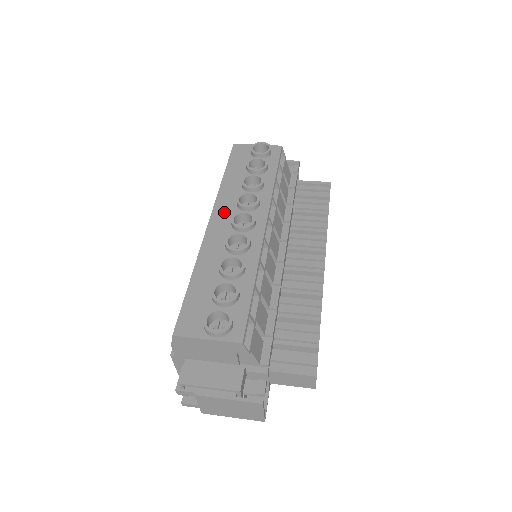
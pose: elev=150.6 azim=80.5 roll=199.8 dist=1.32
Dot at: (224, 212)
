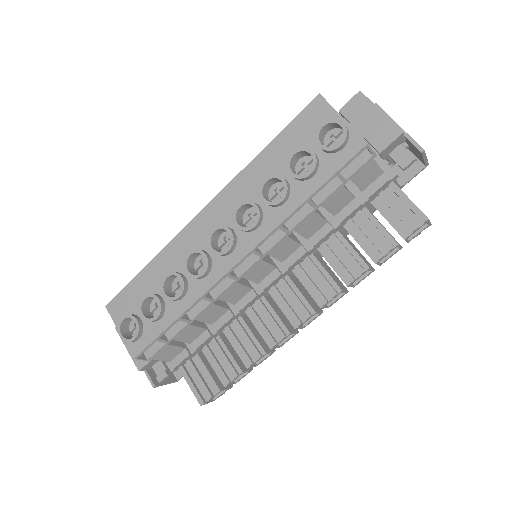
Dot at: (221, 209)
